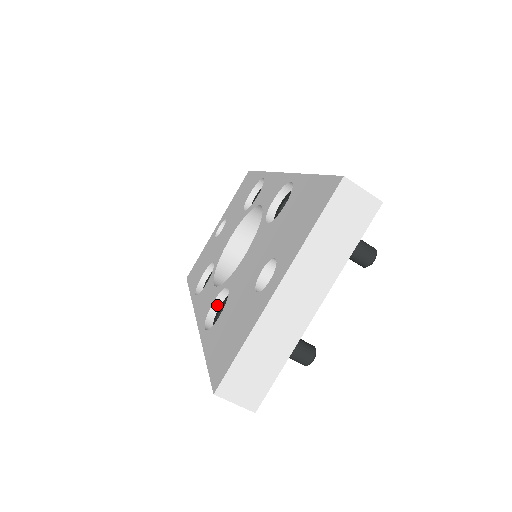
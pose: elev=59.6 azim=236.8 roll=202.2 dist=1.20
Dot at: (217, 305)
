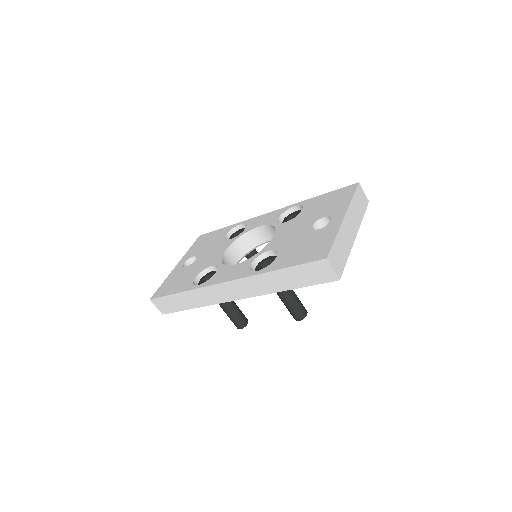
Dot at: (252, 267)
